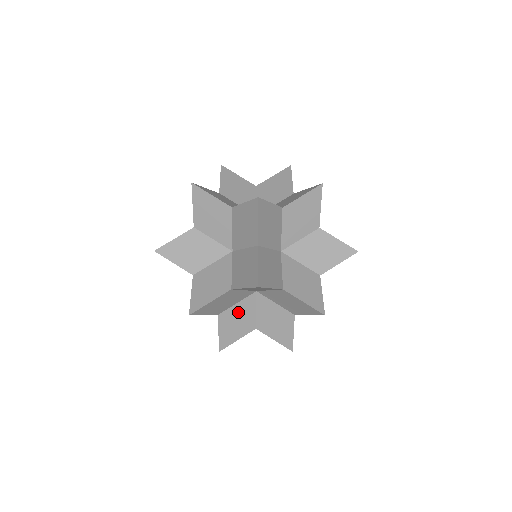
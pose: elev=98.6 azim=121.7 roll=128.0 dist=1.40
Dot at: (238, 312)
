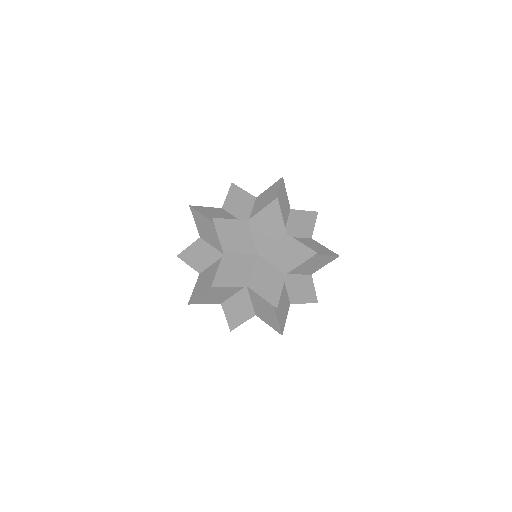
Dot at: occluded
